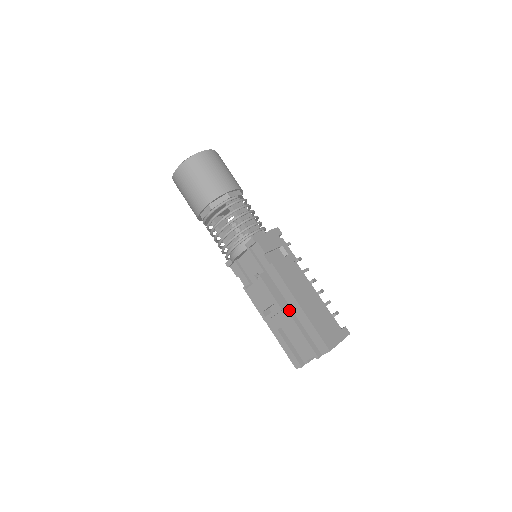
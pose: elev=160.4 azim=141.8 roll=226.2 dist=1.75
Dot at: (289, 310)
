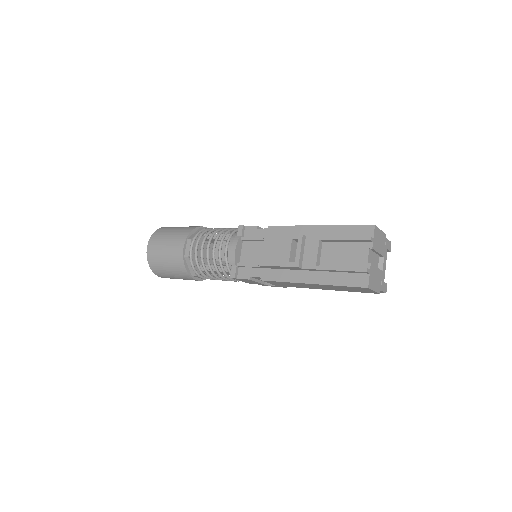
Dot at: (311, 237)
